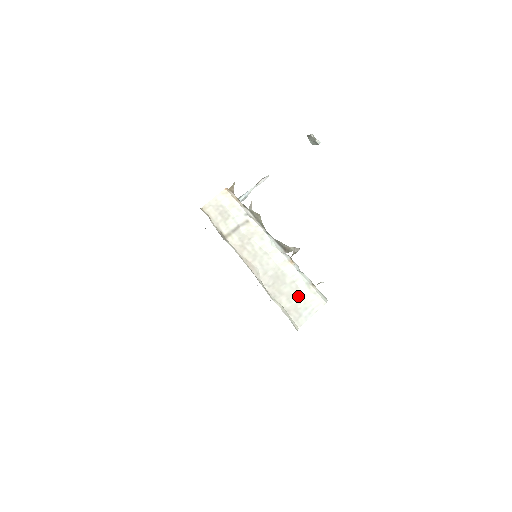
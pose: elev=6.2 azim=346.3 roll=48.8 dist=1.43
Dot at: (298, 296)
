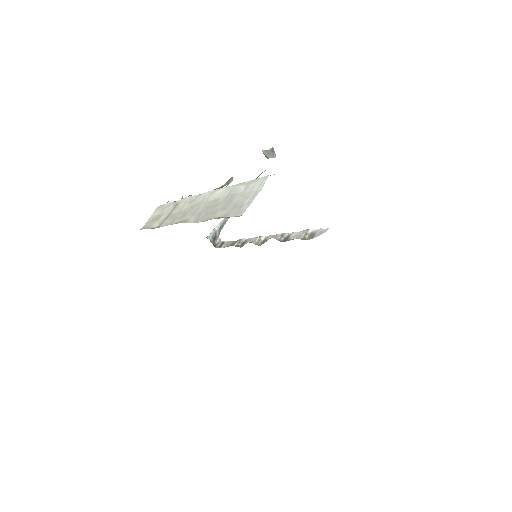
Dot at: (235, 199)
